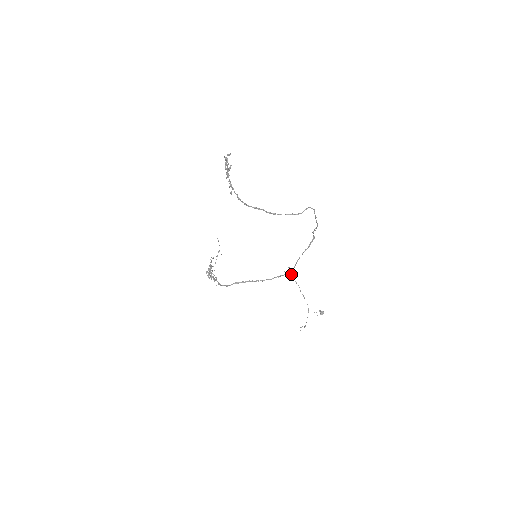
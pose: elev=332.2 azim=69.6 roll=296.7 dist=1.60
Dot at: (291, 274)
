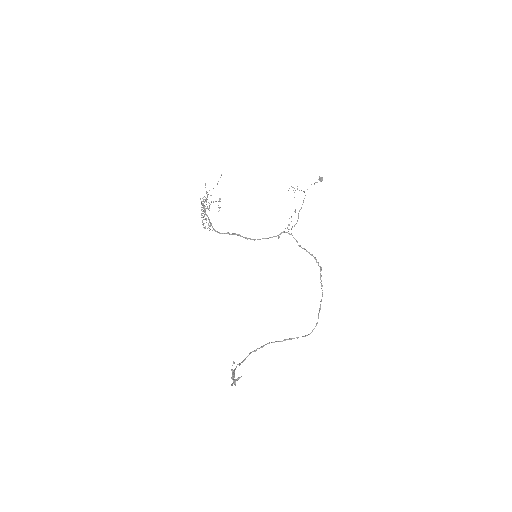
Dot at: occluded
